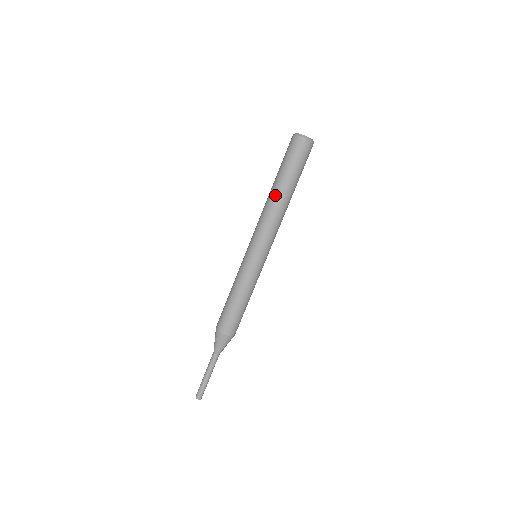
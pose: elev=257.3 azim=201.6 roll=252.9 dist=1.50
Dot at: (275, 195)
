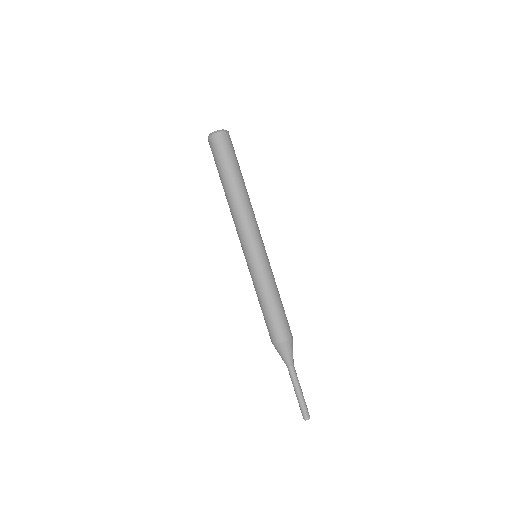
Dot at: (226, 196)
